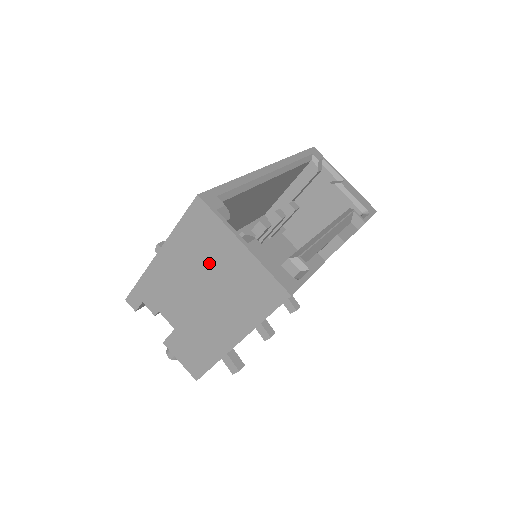
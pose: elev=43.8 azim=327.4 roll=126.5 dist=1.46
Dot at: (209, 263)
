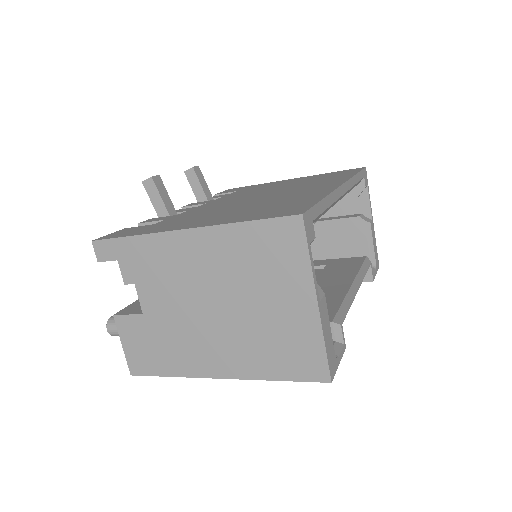
Dot at: (253, 288)
